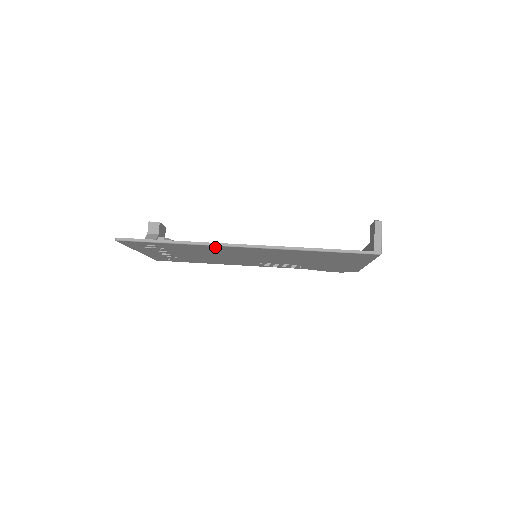
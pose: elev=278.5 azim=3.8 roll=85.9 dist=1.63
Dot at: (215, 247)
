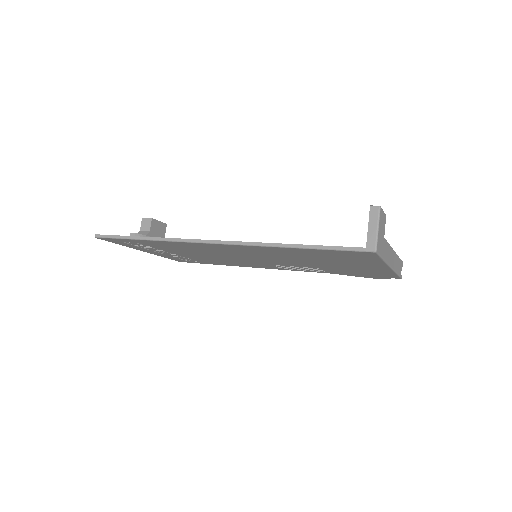
Dot at: (187, 244)
